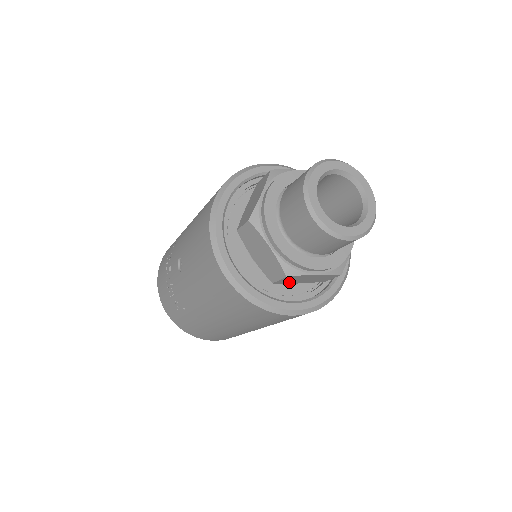
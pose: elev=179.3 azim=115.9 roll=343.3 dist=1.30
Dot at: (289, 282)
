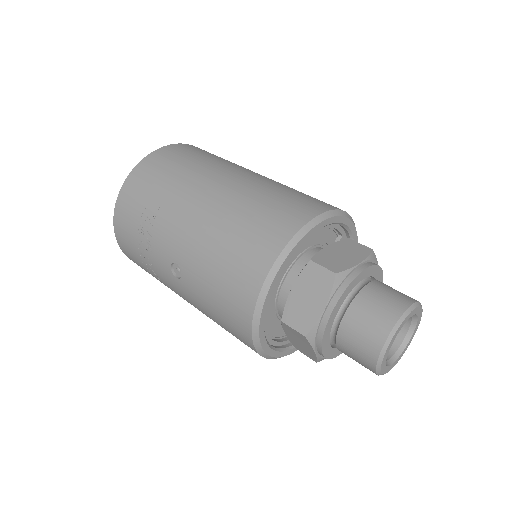
Dot at: occluded
